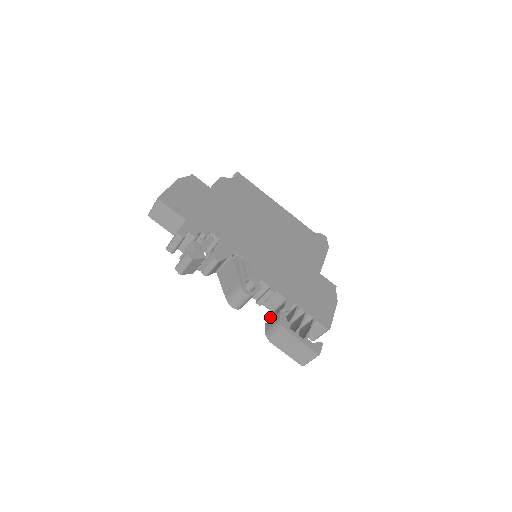
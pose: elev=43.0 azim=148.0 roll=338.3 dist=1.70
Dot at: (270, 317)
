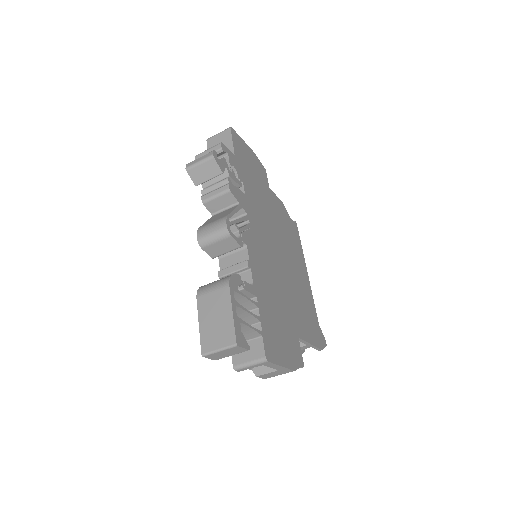
Dot at: occluded
